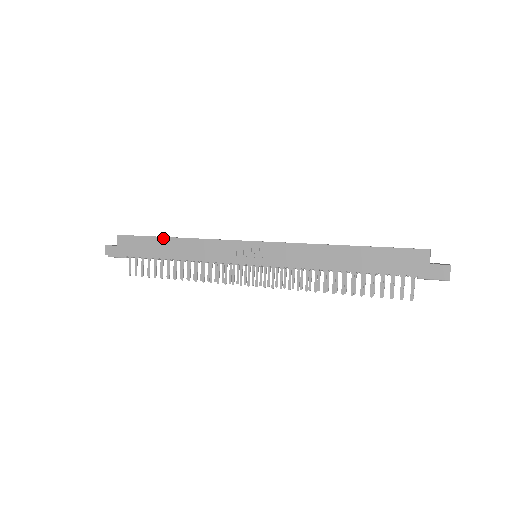
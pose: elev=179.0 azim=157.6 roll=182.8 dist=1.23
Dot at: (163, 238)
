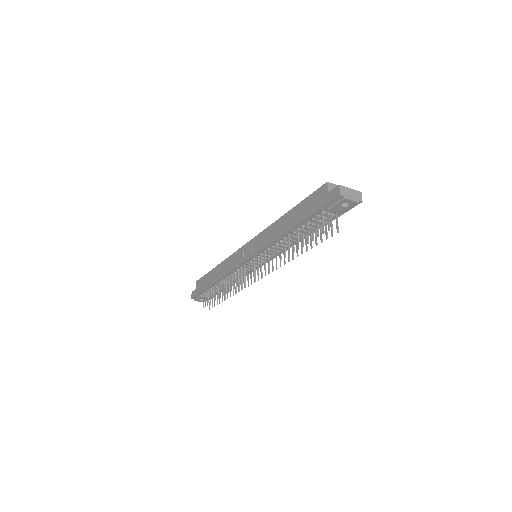
Dot at: (212, 270)
